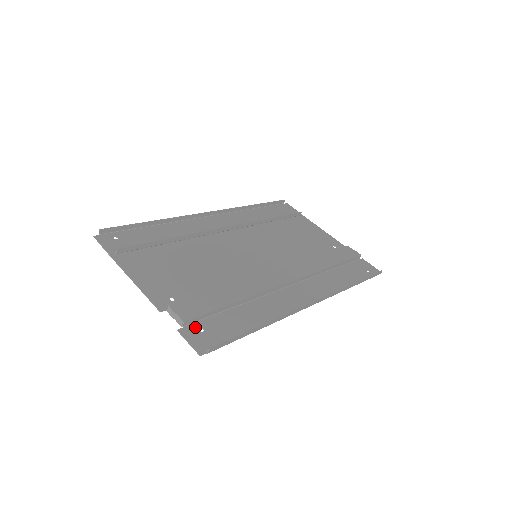
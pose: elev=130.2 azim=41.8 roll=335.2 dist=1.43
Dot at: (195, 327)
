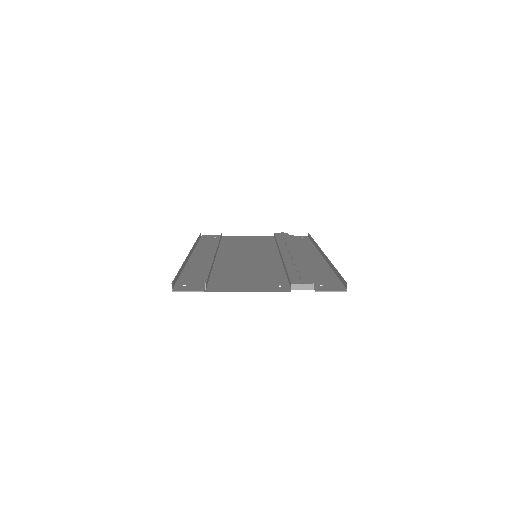
Dot at: (317, 286)
